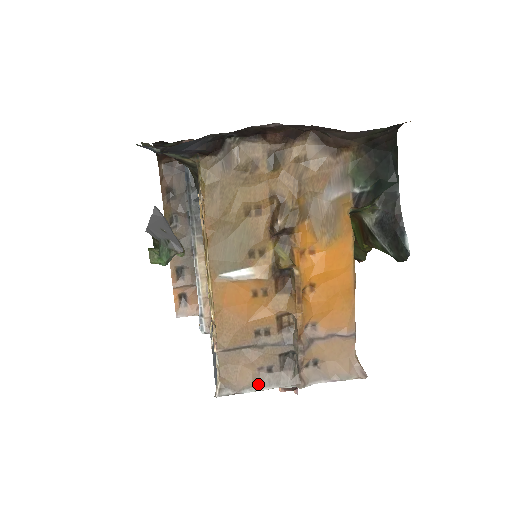
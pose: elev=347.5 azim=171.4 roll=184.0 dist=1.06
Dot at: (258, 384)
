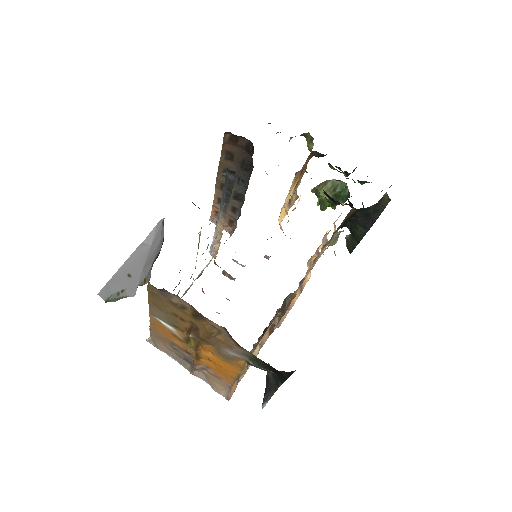
Dot at: (170, 354)
